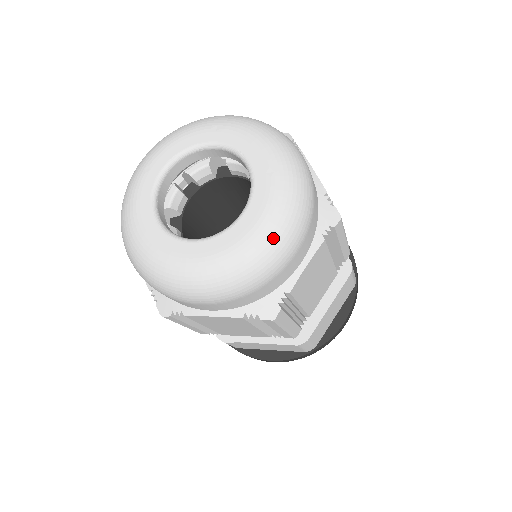
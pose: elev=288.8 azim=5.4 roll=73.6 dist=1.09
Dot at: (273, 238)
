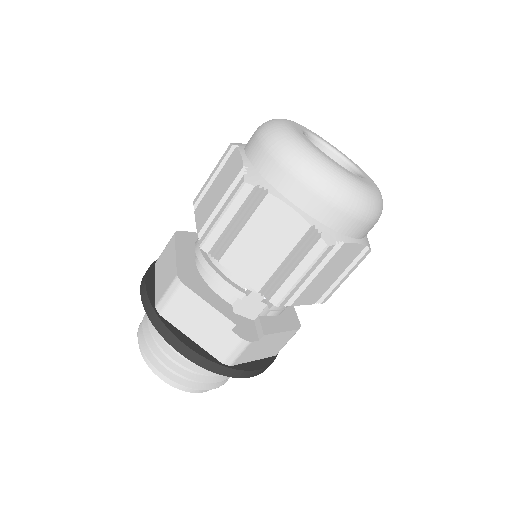
Dot at: occluded
